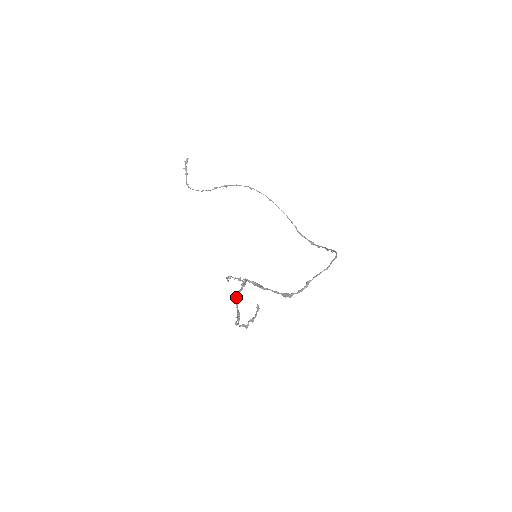
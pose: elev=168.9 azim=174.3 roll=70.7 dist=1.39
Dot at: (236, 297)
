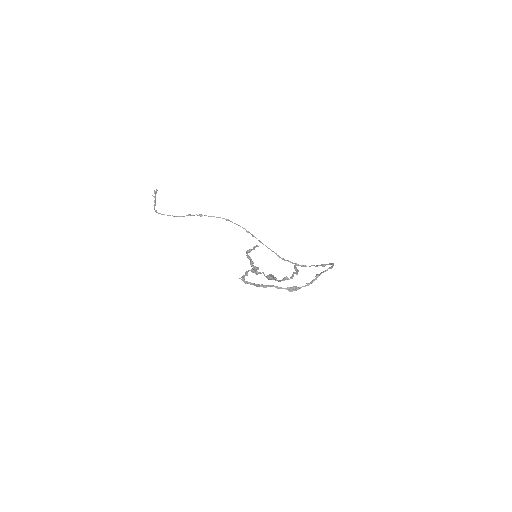
Dot at: (256, 272)
